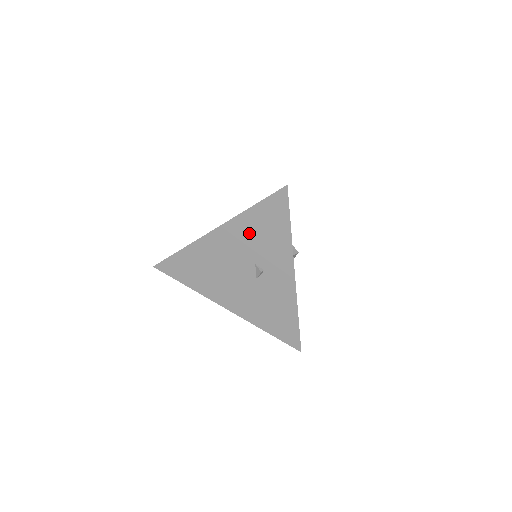
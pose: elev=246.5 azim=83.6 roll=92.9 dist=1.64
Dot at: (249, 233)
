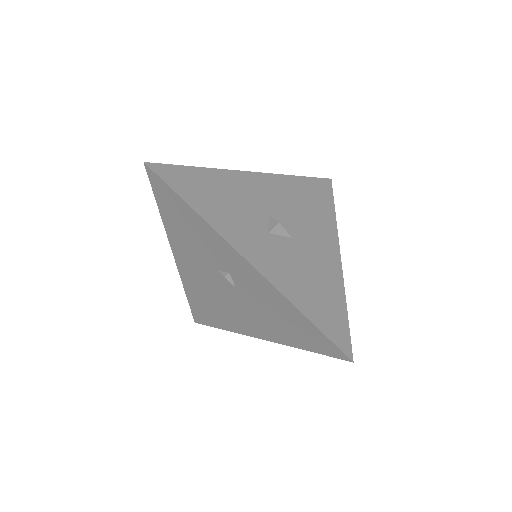
Dot at: (185, 240)
